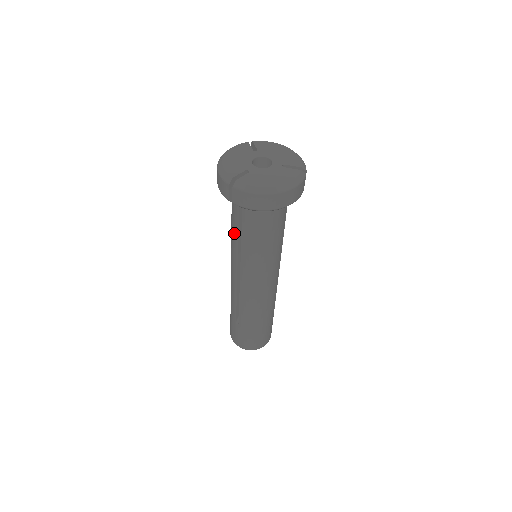
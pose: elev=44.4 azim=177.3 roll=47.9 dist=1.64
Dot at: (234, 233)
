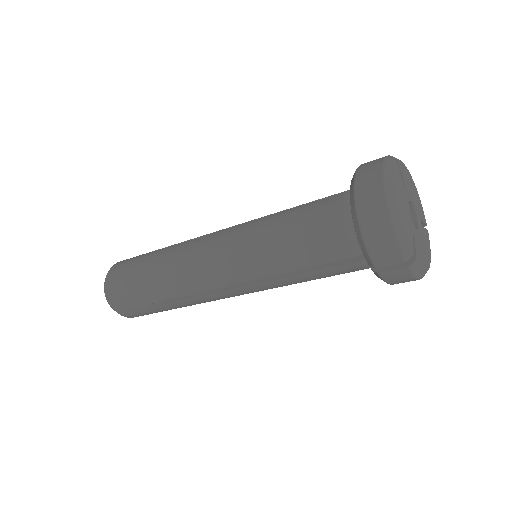
Dot at: (297, 262)
